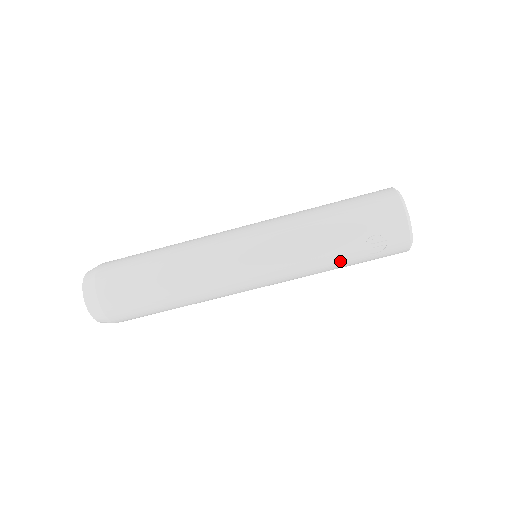
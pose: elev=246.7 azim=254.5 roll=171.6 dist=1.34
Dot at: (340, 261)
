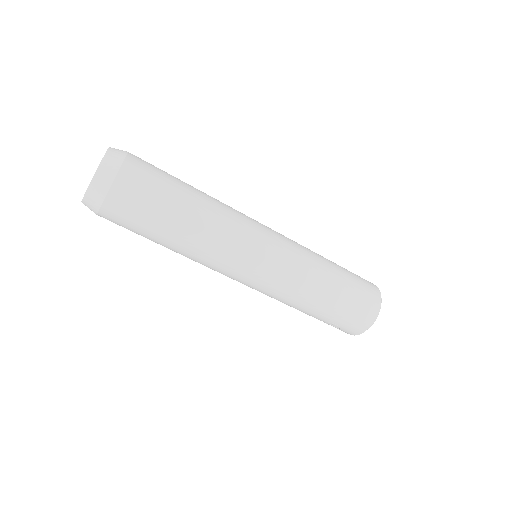
Dot at: occluded
